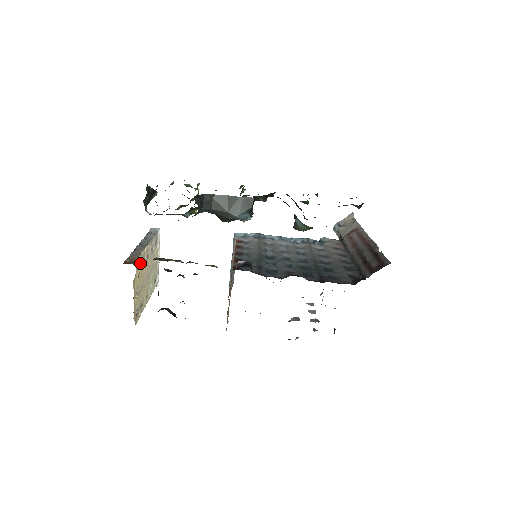
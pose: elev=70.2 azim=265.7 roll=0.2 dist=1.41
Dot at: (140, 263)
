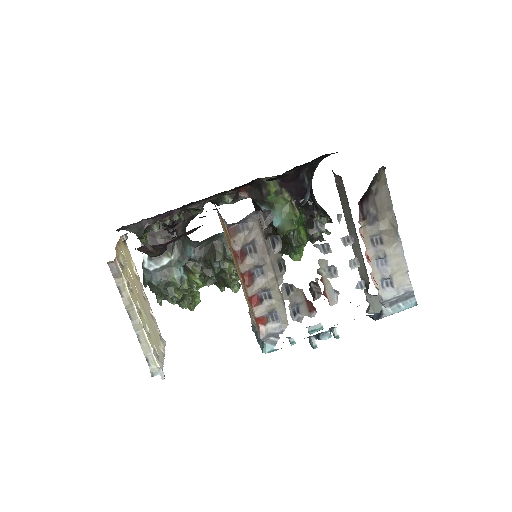
Dot at: (131, 259)
